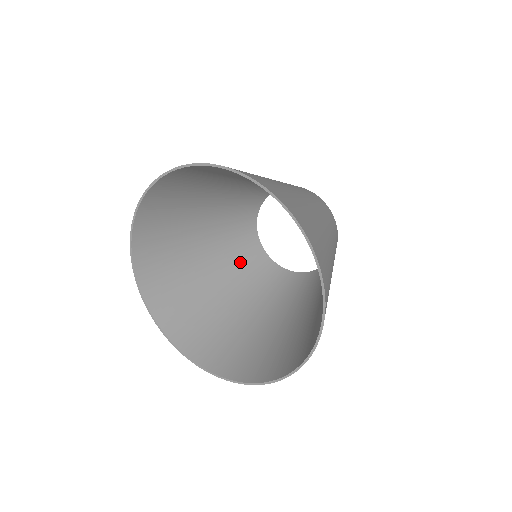
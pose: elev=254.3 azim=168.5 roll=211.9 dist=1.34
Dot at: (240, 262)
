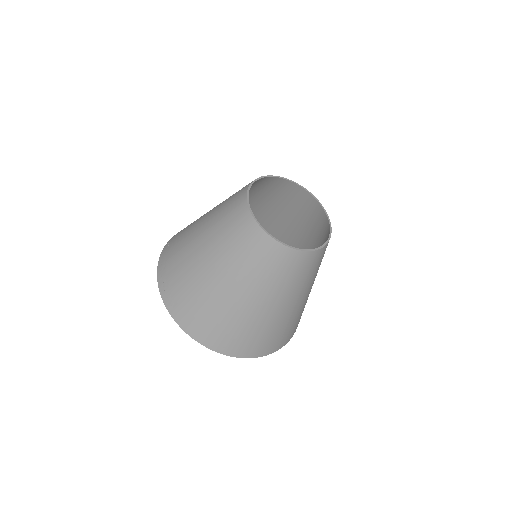
Dot at: (284, 199)
